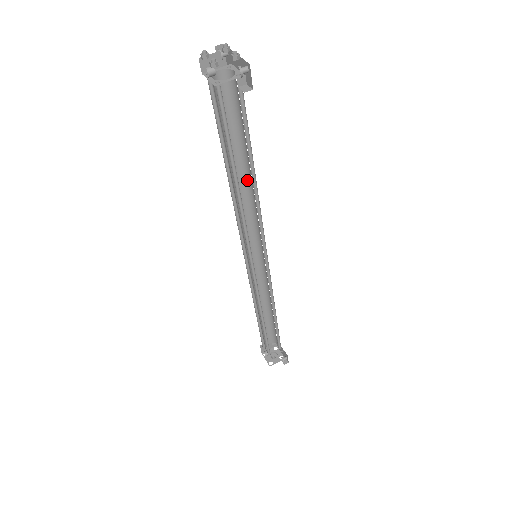
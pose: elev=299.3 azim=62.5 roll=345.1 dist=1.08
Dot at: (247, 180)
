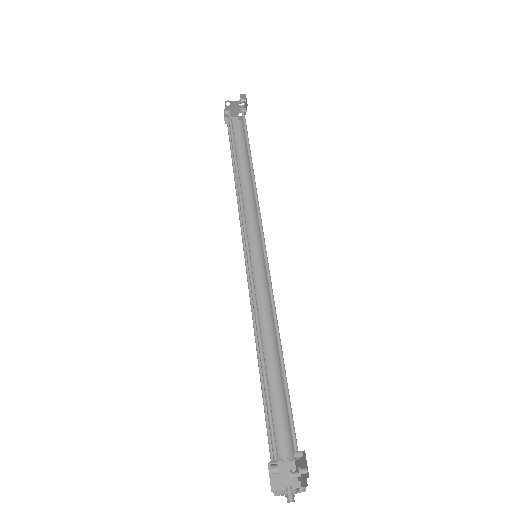
Dot at: (251, 186)
